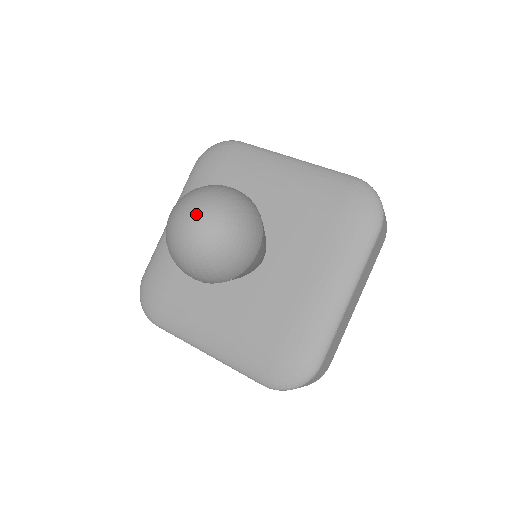
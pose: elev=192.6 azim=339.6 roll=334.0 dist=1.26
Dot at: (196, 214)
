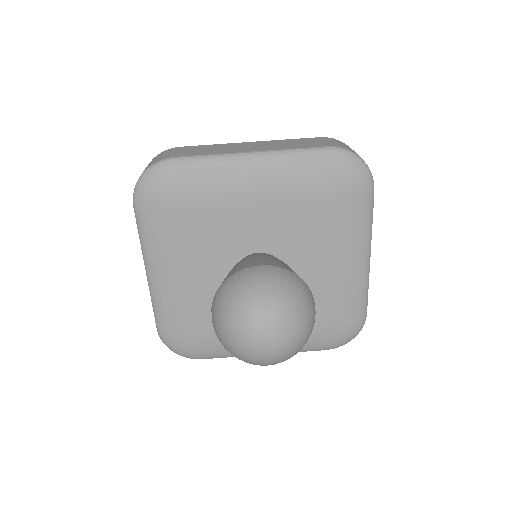
Dot at: (268, 338)
